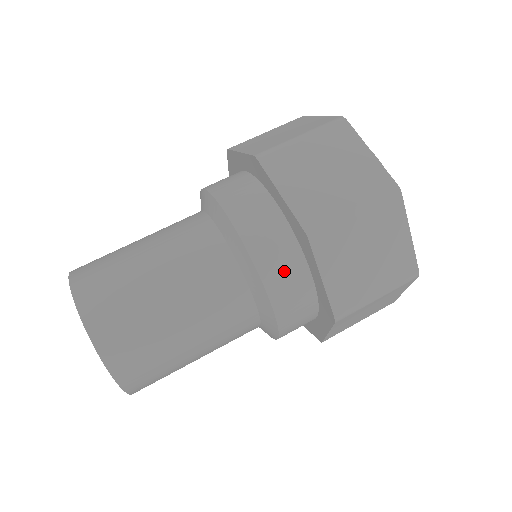
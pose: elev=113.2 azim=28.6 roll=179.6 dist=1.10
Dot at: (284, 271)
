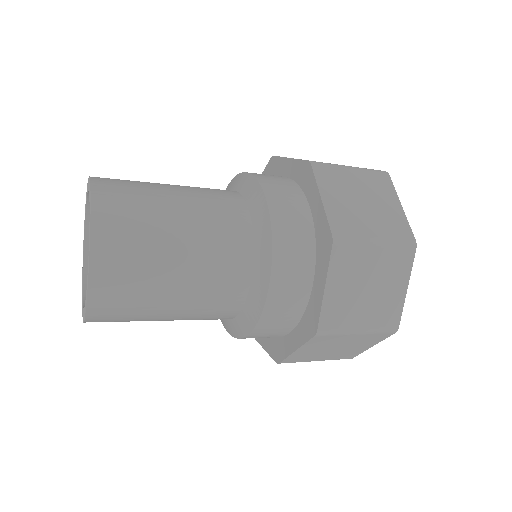
Dot at: (286, 198)
